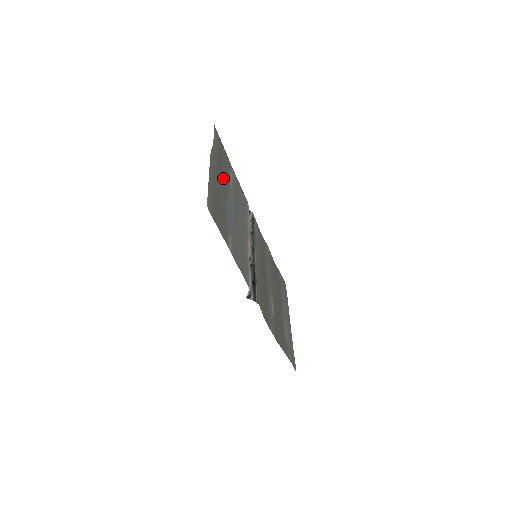
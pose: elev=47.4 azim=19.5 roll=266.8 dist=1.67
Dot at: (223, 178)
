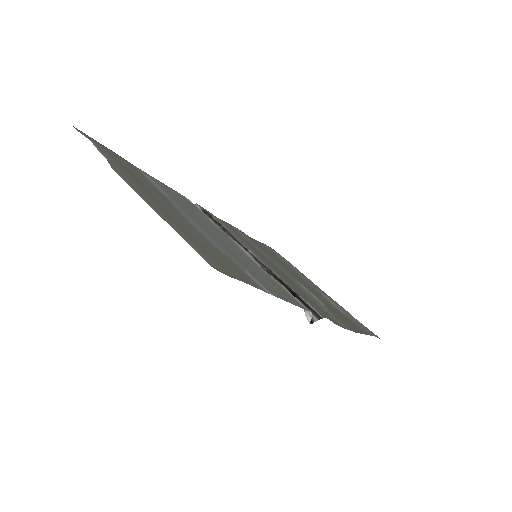
Dot at: (155, 194)
